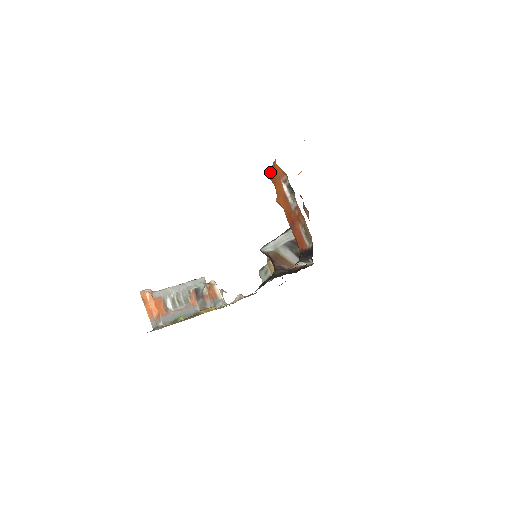
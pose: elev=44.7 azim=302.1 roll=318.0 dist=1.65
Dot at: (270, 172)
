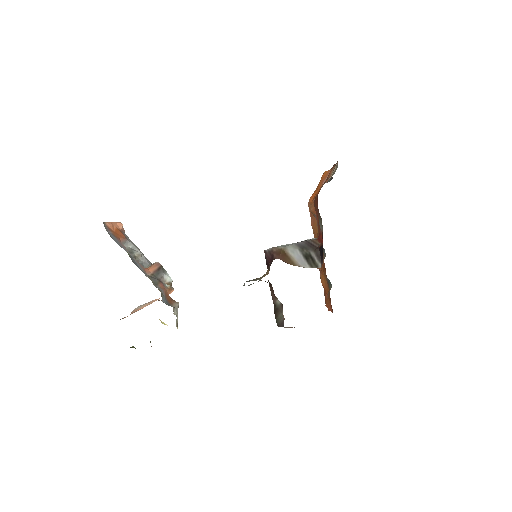
Dot at: (314, 192)
